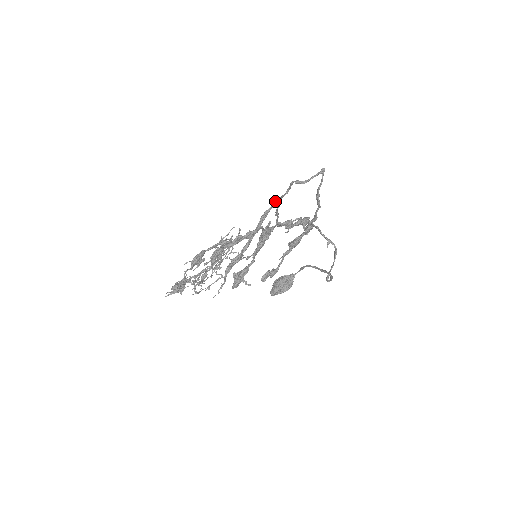
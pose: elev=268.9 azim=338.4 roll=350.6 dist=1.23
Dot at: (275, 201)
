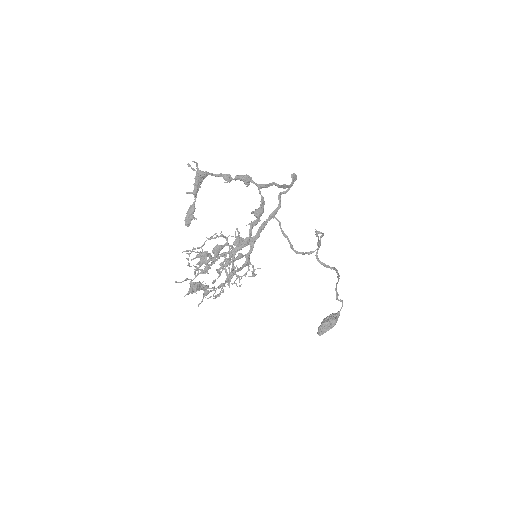
Dot at: (270, 215)
